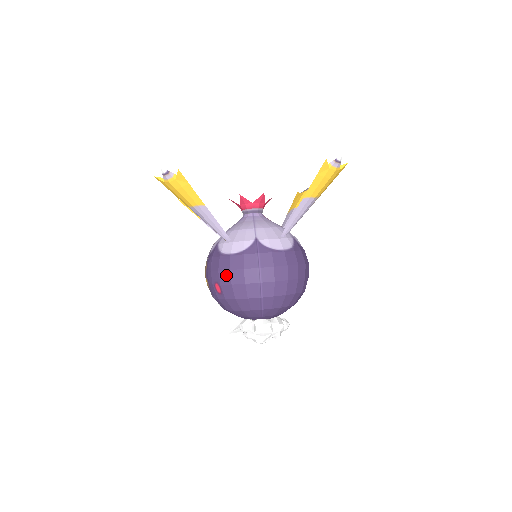
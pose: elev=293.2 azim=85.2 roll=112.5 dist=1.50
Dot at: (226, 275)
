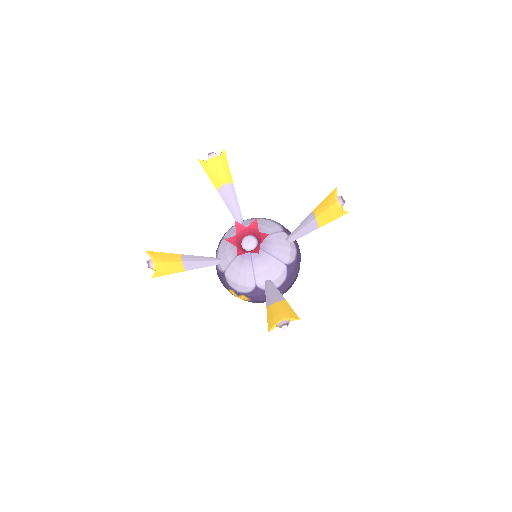
Dot at: occluded
